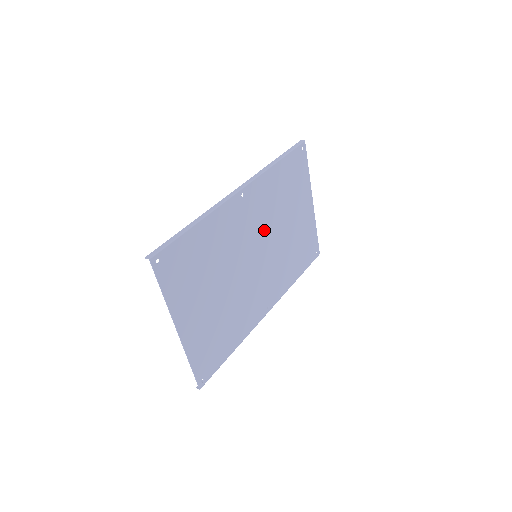
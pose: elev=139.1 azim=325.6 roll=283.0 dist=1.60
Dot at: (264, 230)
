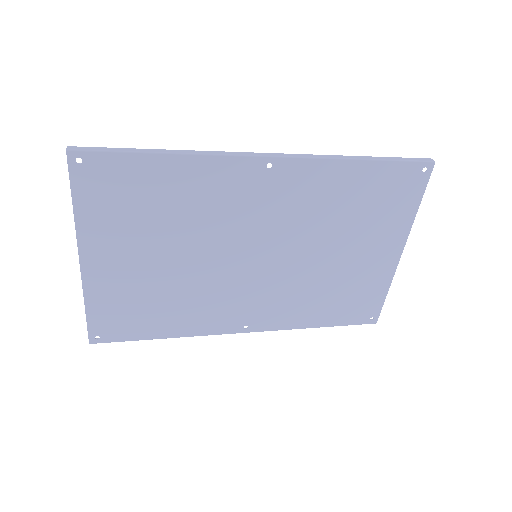
Dot at: (288, 233)
